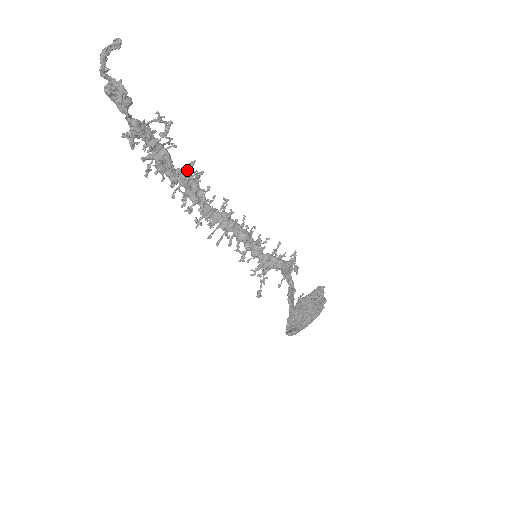
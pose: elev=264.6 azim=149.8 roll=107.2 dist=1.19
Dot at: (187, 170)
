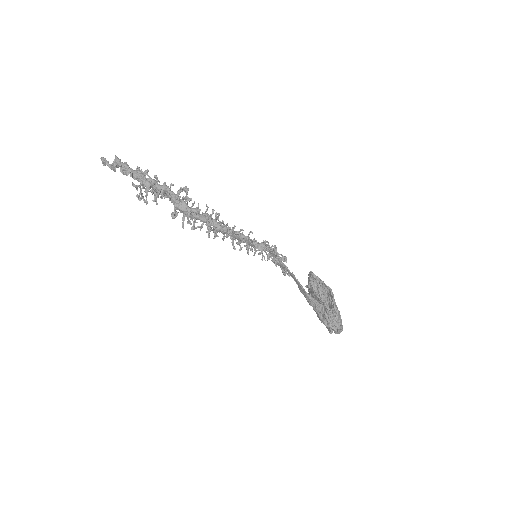
Dot at: (175, 212)
